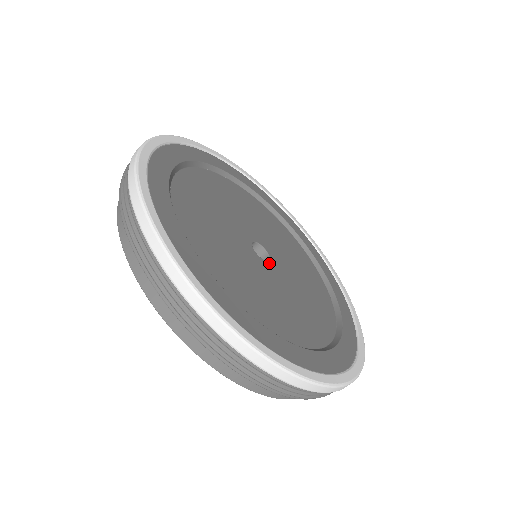
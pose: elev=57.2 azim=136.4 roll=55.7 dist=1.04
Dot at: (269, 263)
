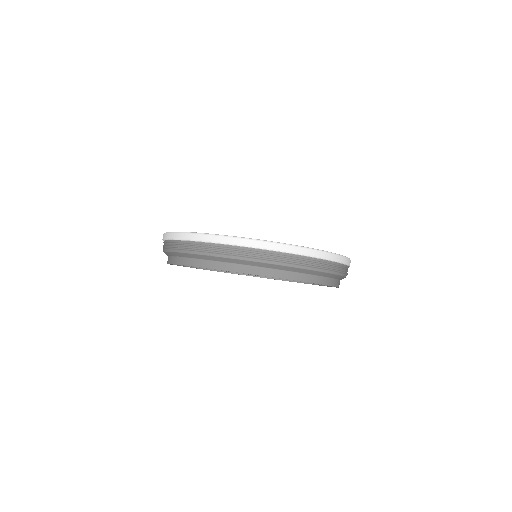
Dot at: occluded
